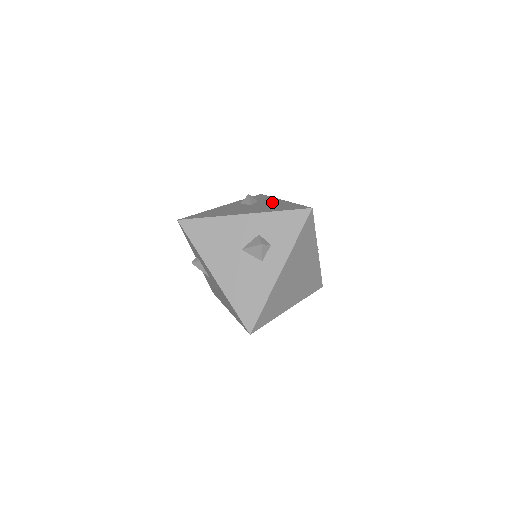
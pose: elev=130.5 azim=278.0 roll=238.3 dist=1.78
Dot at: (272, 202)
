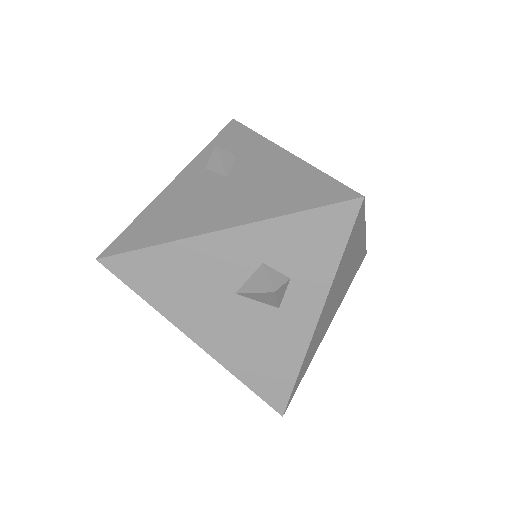
Dot at: (266, 162)
